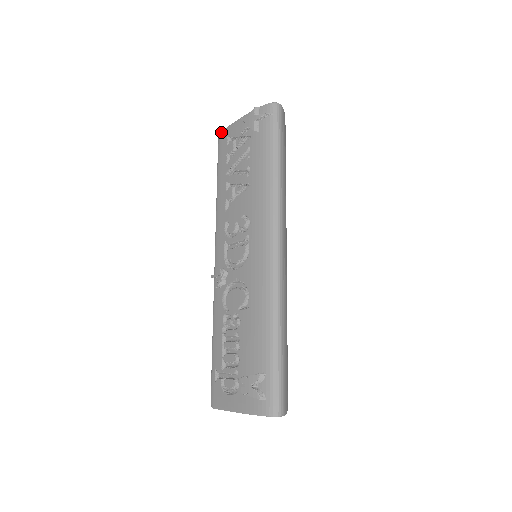
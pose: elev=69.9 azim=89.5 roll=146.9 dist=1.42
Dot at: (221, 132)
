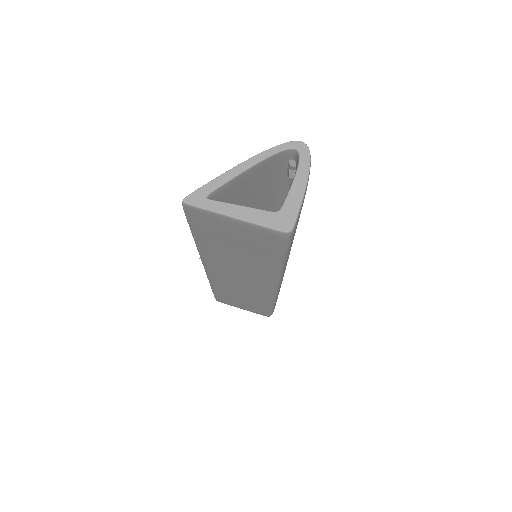
Dot at: occluded
